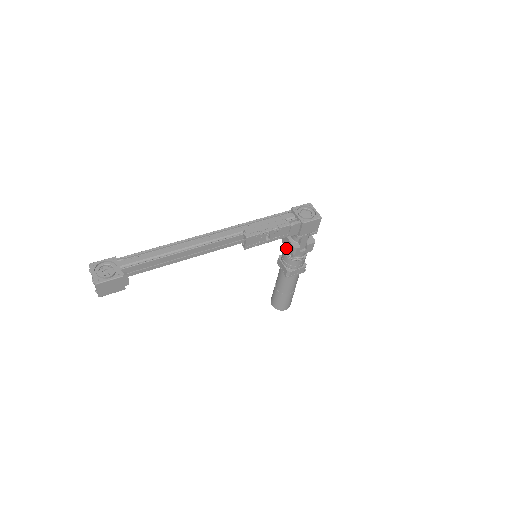
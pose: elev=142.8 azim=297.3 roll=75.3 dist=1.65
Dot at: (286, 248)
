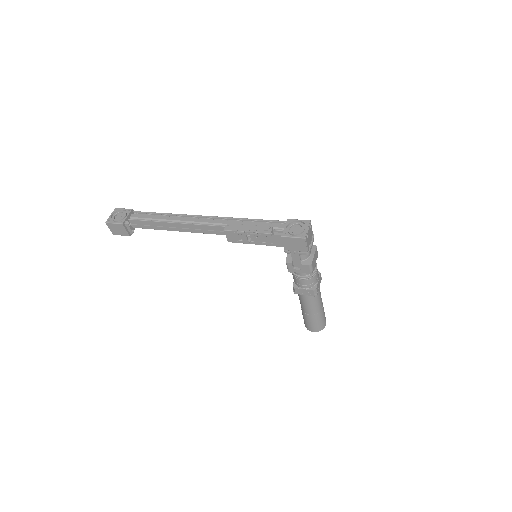
Dot at: occluded
